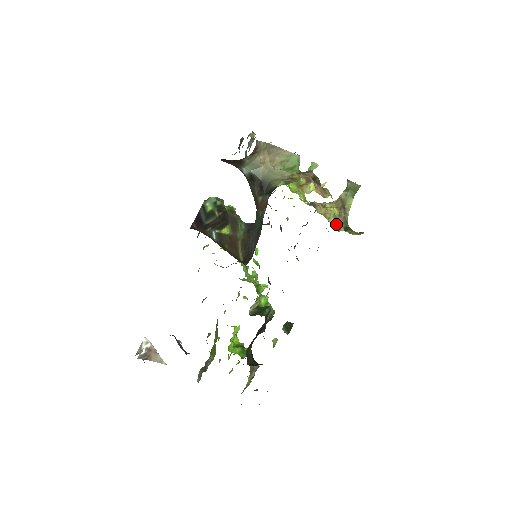
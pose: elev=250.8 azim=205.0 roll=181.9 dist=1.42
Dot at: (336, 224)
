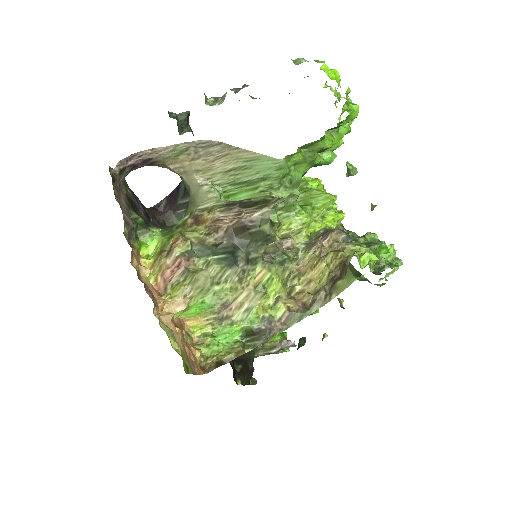
Dot at: (208, 326)
